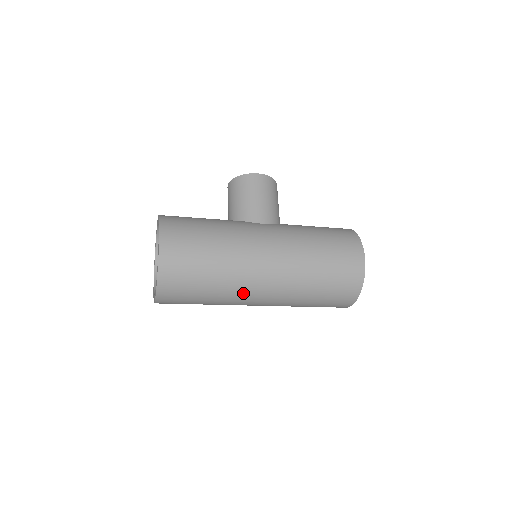
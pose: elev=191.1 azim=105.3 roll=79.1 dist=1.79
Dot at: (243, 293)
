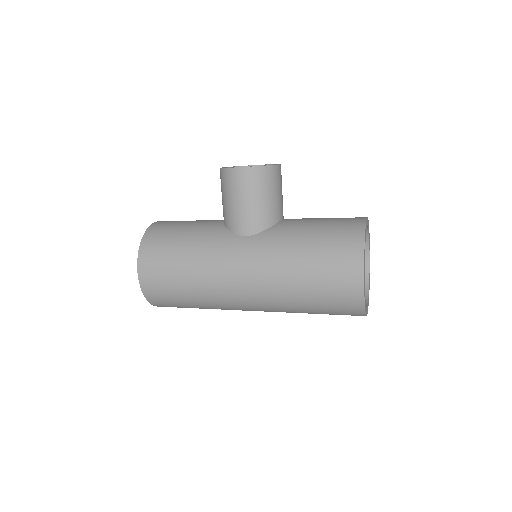
Dot at: (232, 309)
